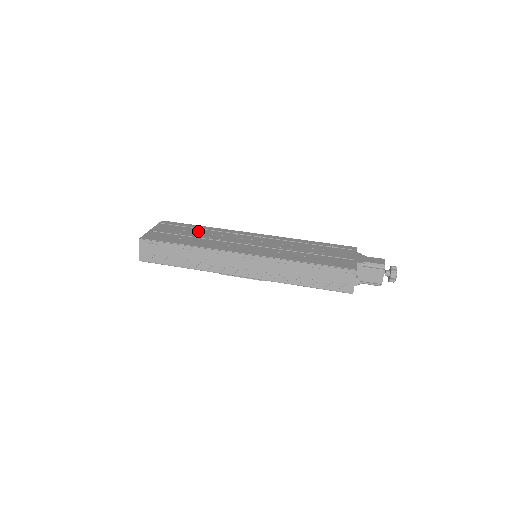
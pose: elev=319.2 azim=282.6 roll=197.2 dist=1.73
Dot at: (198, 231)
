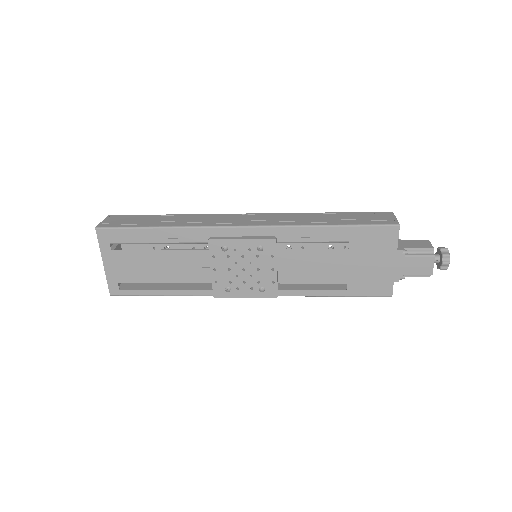
Dot at: occluded
